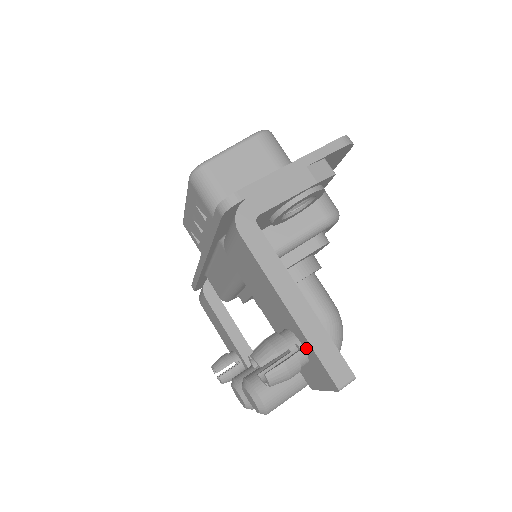
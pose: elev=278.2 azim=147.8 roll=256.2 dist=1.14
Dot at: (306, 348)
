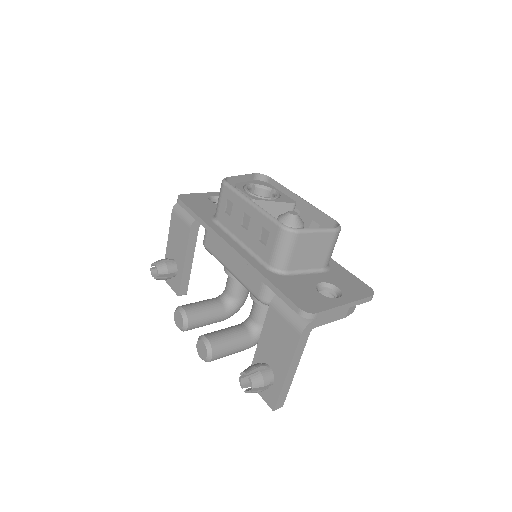
Dot at: (275, 386)
